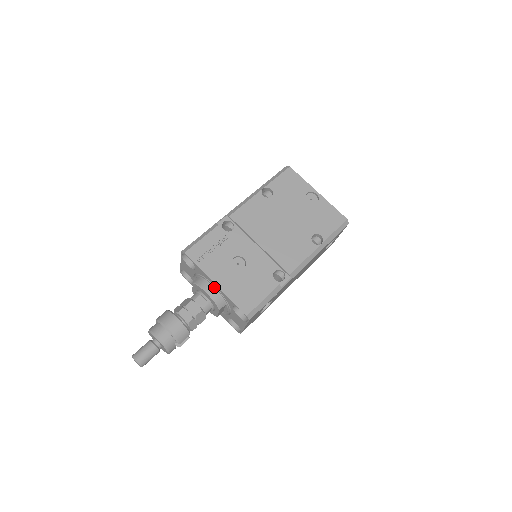
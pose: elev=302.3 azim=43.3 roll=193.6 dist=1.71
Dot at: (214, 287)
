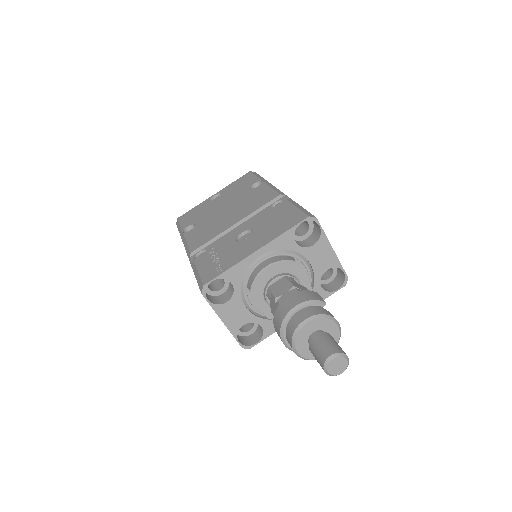
Dot at: (263, 261)
